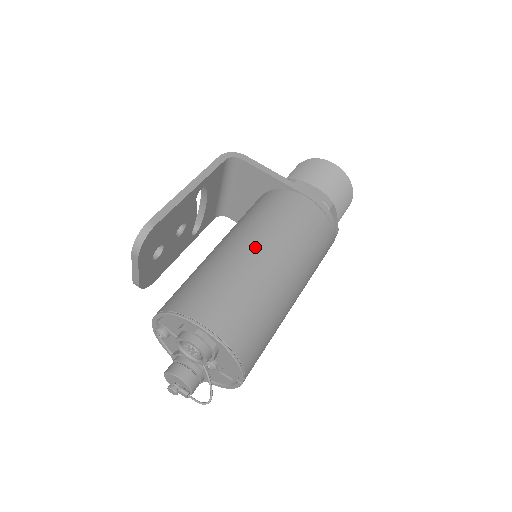
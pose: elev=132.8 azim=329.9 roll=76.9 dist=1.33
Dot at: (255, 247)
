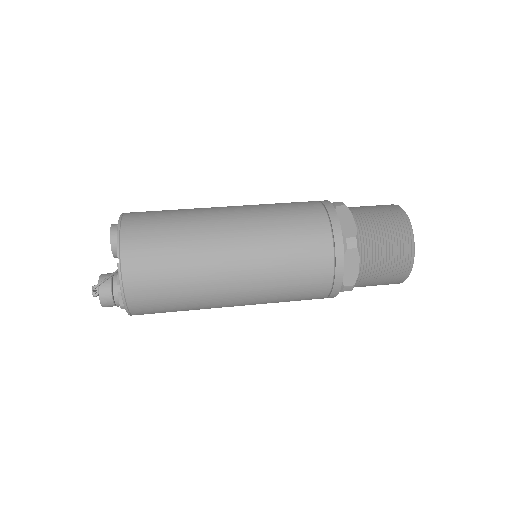
Dot at: occluded
